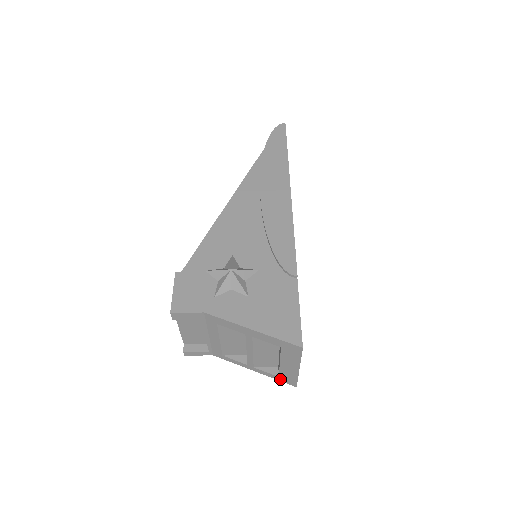
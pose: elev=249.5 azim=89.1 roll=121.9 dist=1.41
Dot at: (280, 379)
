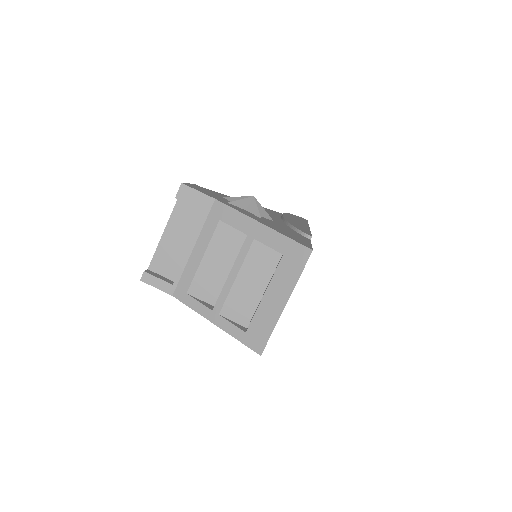
Dot at: (245, 338)
